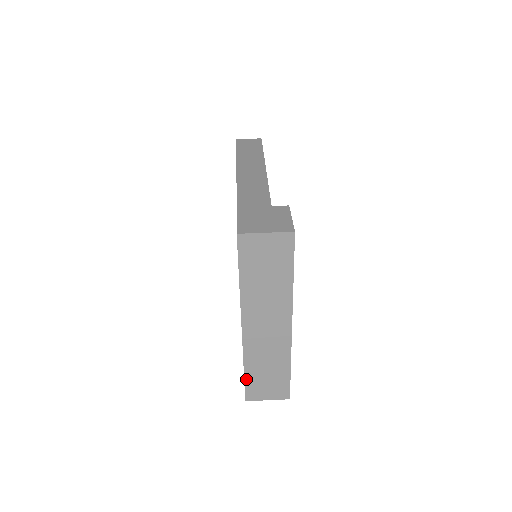
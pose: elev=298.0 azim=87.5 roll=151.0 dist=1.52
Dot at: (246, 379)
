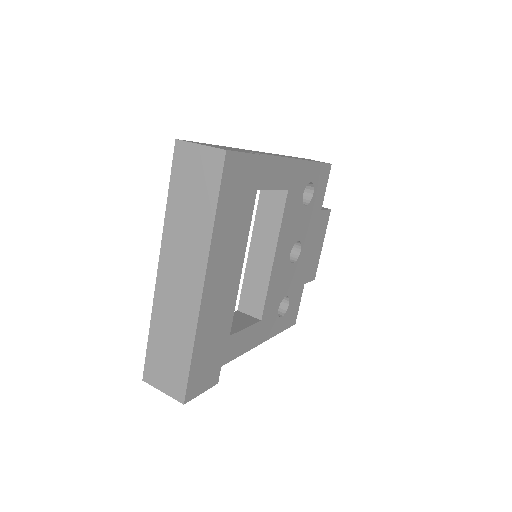
Dot at: (149, 346)
